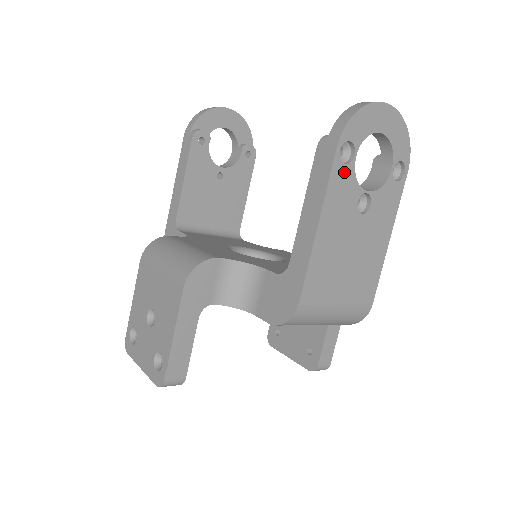
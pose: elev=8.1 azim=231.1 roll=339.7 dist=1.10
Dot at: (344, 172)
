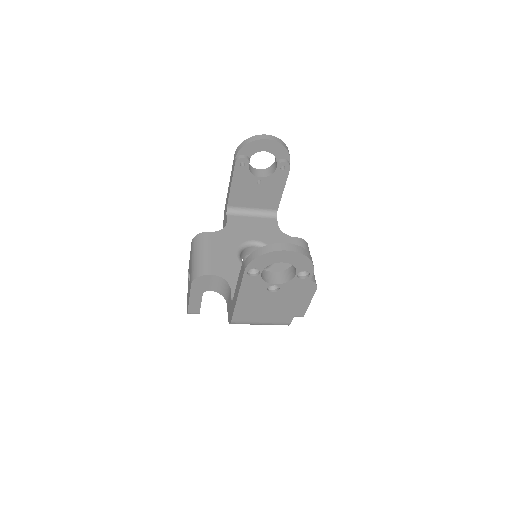
Dot at: (253, 279)
